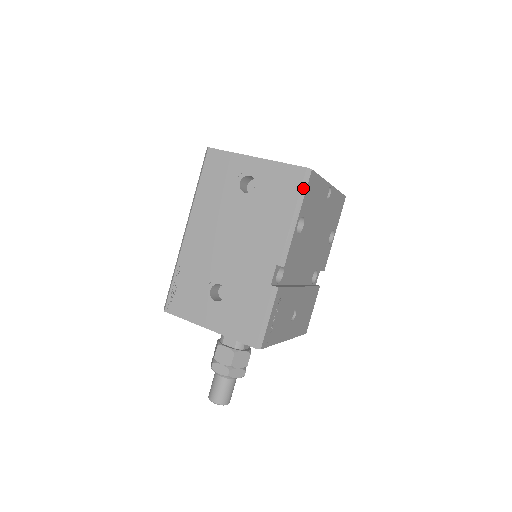
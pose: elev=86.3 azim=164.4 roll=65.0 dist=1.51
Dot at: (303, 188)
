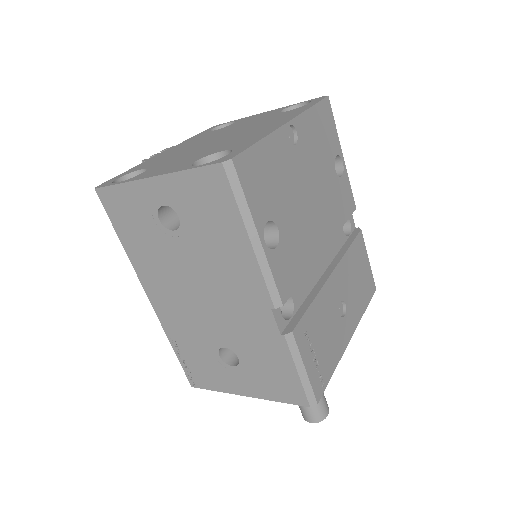
Dot at: (237, 194)
